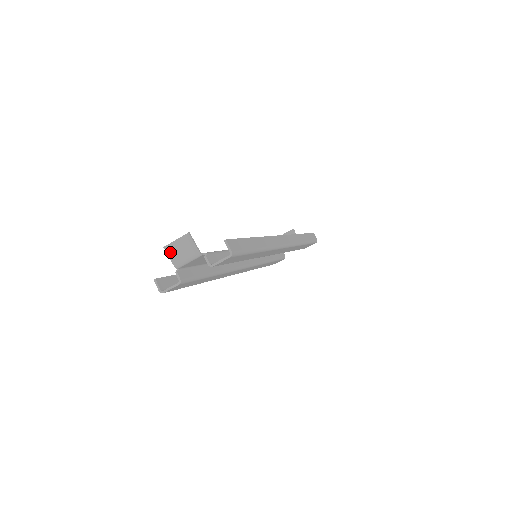
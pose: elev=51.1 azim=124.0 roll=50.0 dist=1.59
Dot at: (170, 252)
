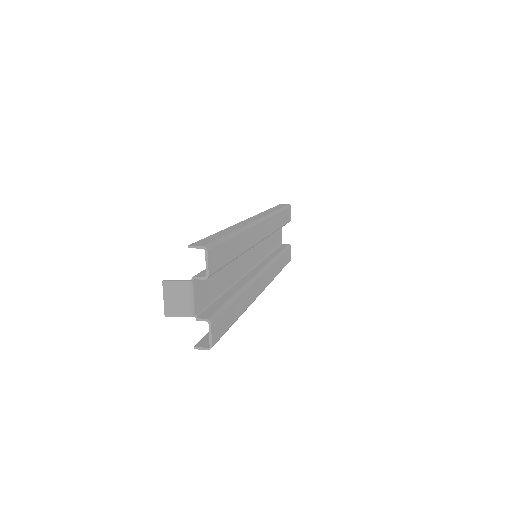
Dot at: (173, 313)
